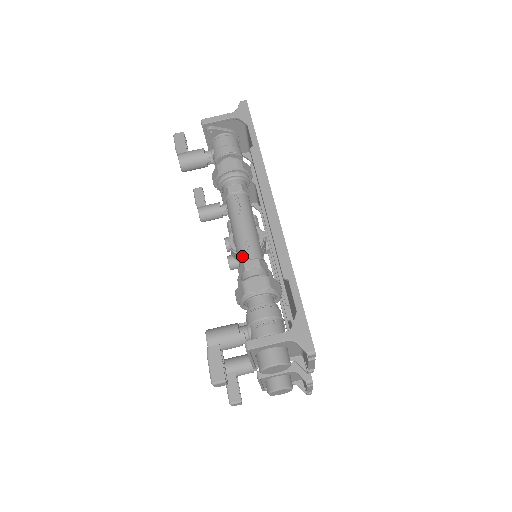
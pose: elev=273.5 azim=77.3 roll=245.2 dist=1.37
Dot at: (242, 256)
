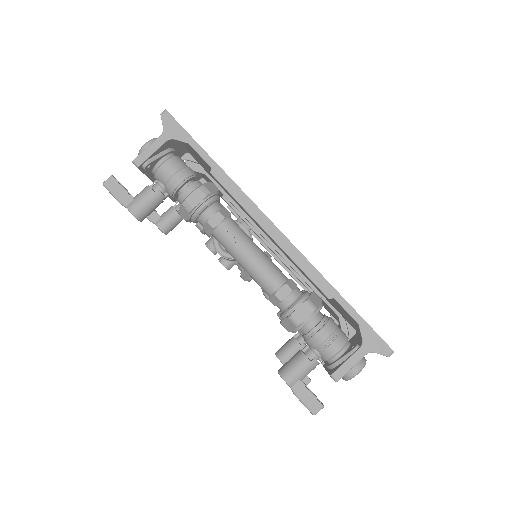
Dot at: (268, 288)
